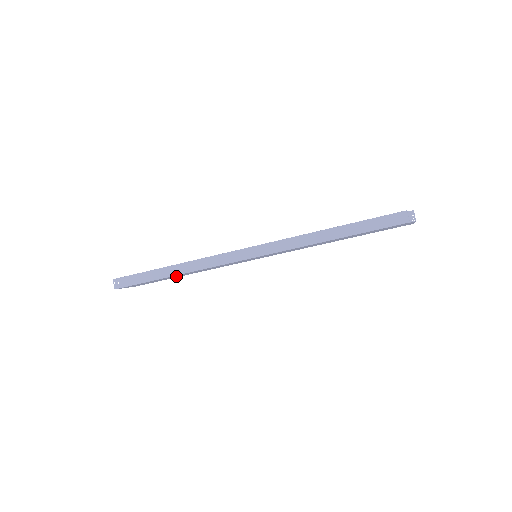
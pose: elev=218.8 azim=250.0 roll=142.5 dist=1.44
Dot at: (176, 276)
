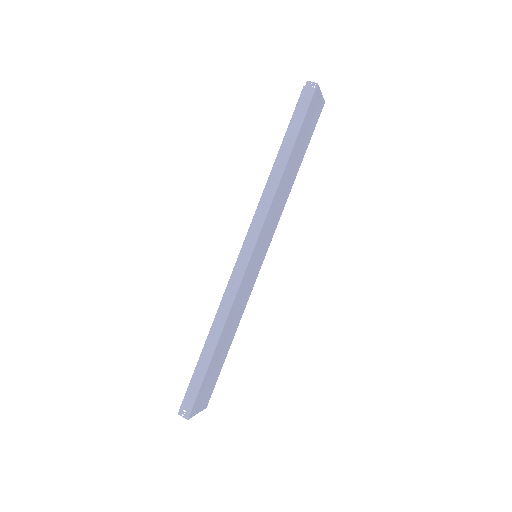
Dot at: (222, 351)
